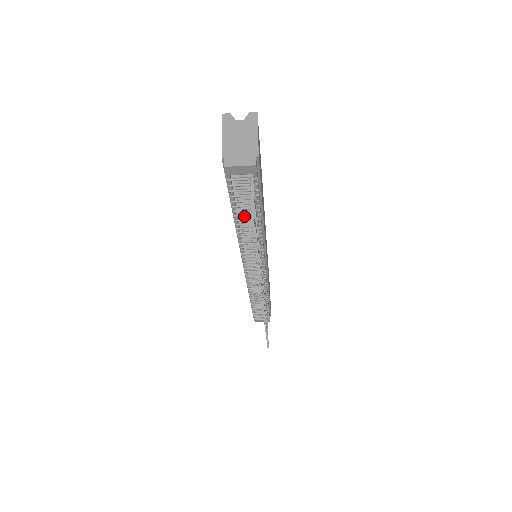
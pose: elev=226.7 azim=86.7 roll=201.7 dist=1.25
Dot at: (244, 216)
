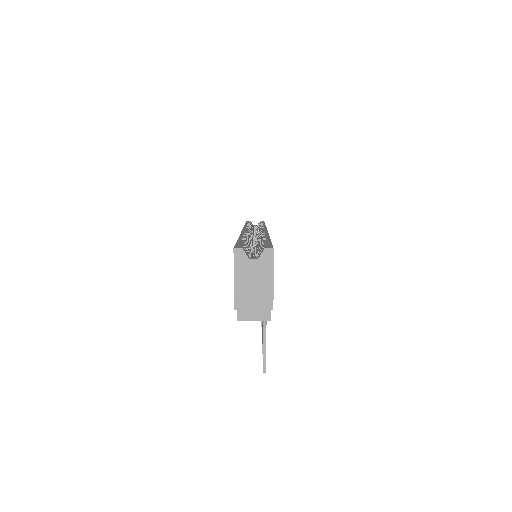
Dot at: occluded
